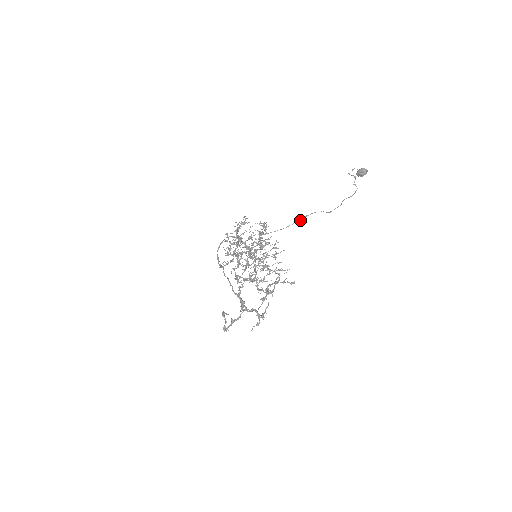
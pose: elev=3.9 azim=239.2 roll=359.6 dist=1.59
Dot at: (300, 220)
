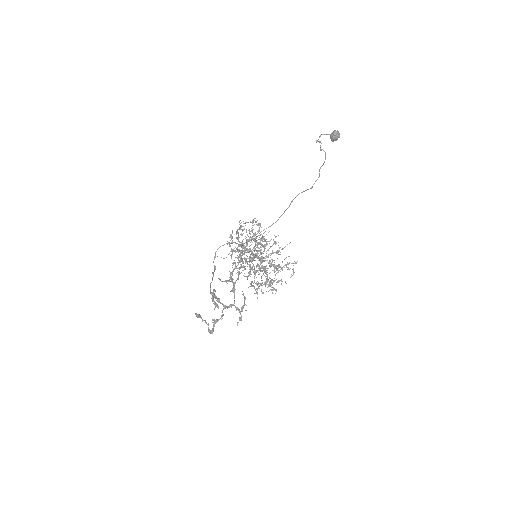
Dot at: occluded
